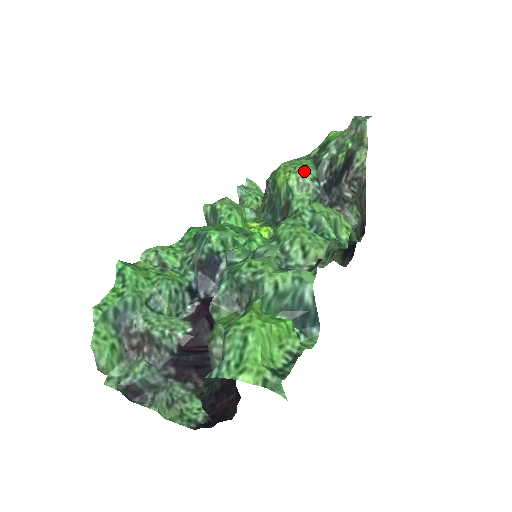
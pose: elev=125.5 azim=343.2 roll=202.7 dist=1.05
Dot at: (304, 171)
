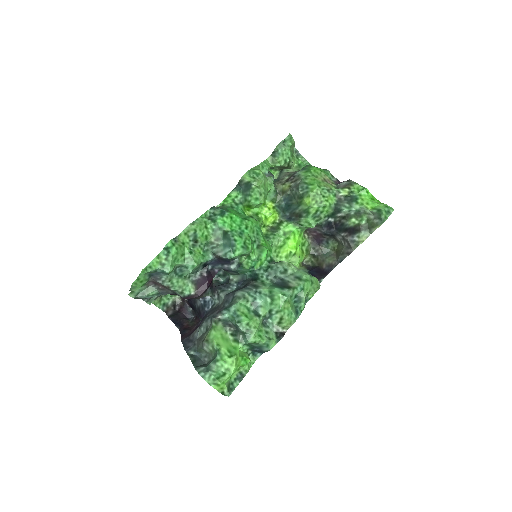
Dot at: (325, 209)
